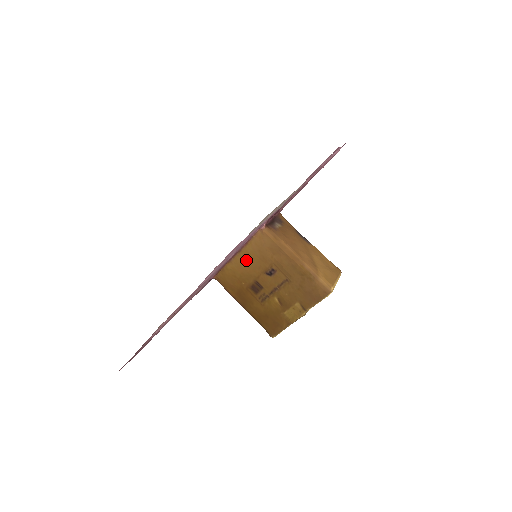
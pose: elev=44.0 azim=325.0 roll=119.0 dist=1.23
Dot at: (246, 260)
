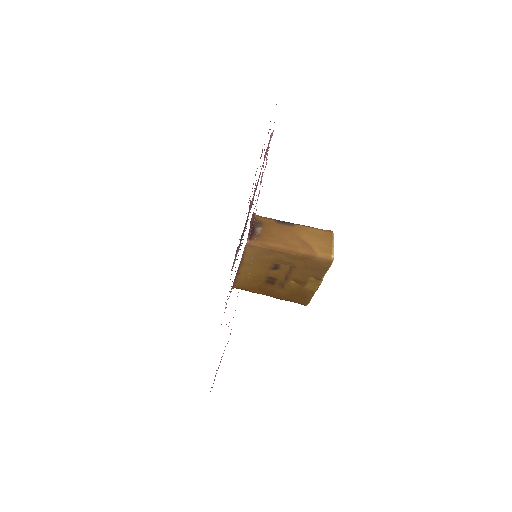
Dot at: occluded
